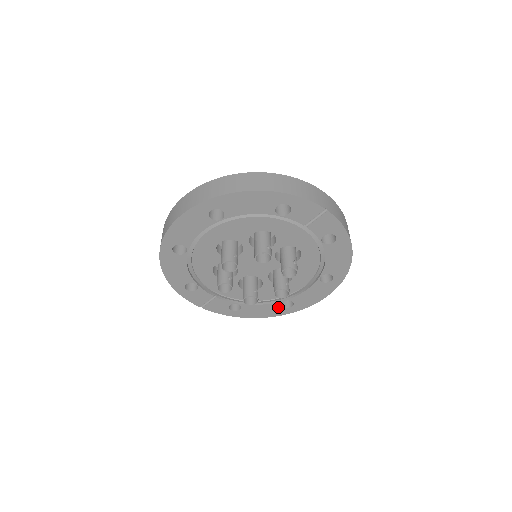
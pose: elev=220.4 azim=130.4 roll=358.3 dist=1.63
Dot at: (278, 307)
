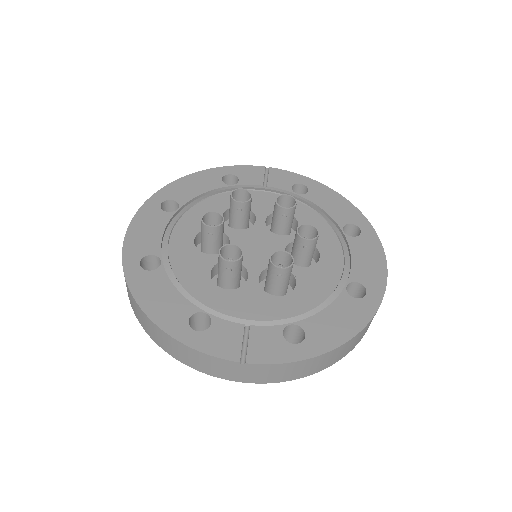
Dot at: (351, 303)
